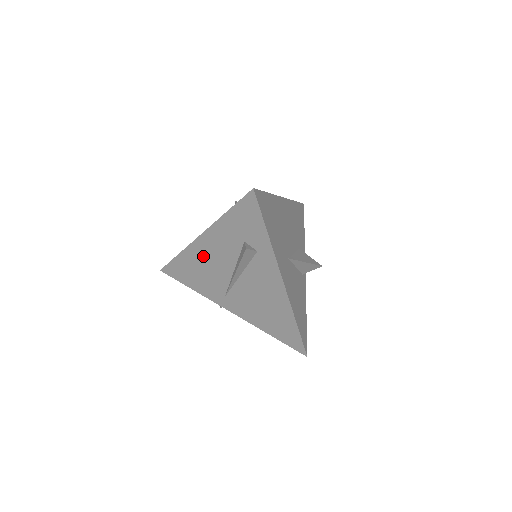
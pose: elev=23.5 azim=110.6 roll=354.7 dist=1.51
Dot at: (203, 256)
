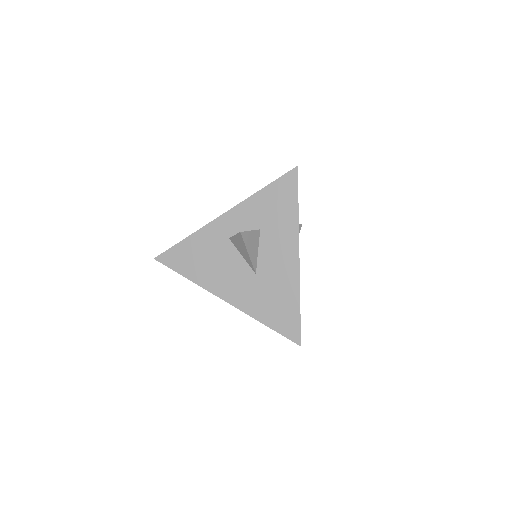
Dot at: occluded
